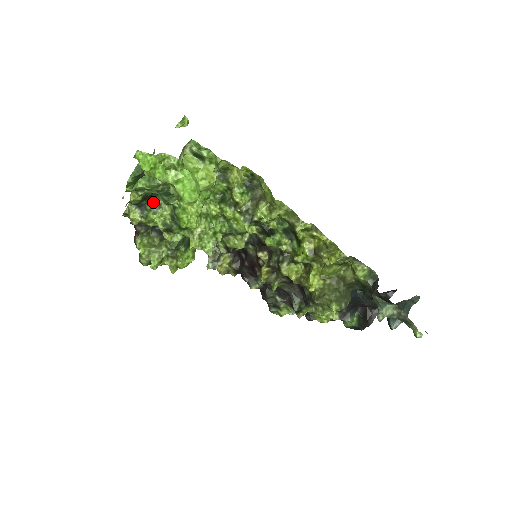
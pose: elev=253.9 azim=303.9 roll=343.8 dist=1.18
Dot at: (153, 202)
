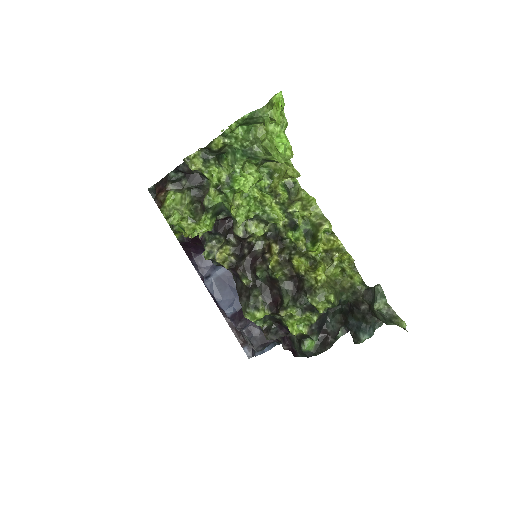
Dot at: (218, 160)
